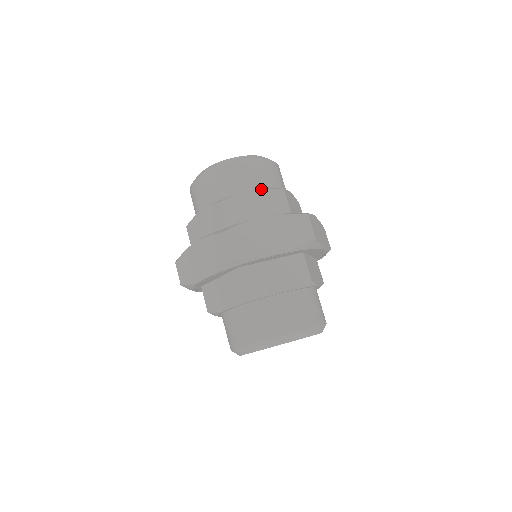
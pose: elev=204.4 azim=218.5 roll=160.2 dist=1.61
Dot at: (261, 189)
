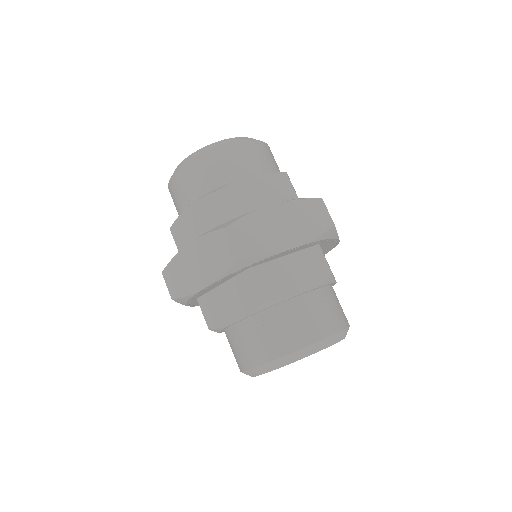
Dot at: (196, 200)
